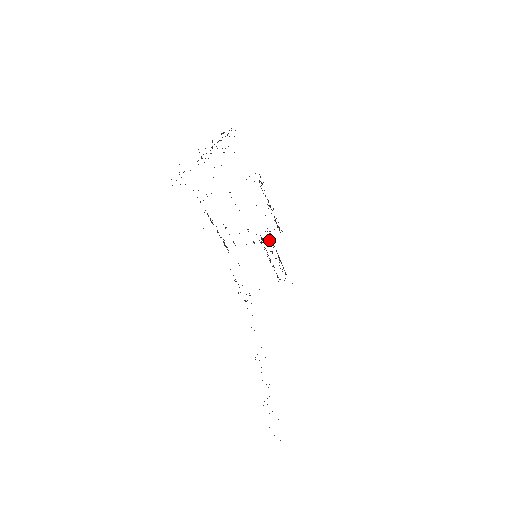
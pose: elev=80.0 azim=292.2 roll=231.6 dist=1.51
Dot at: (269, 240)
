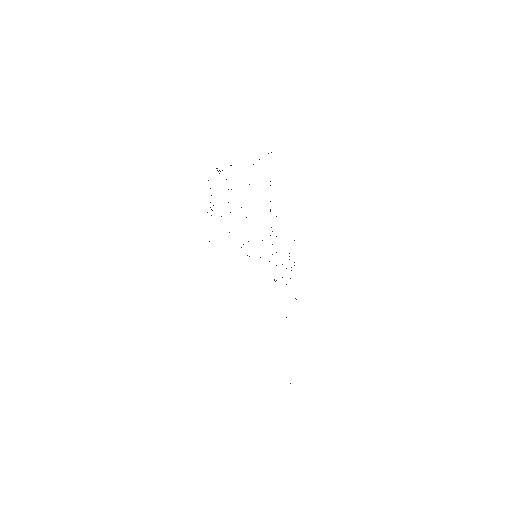
Dot at: occluded
